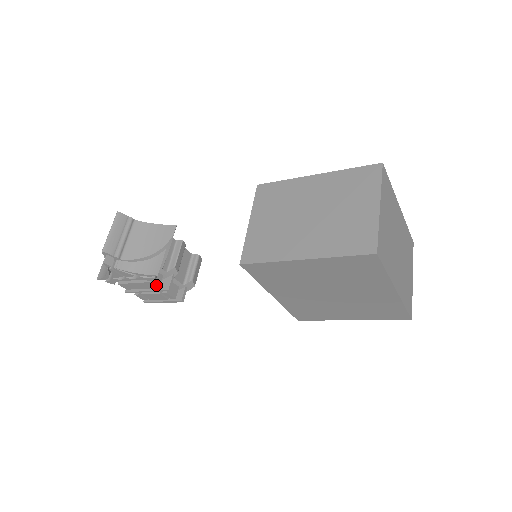
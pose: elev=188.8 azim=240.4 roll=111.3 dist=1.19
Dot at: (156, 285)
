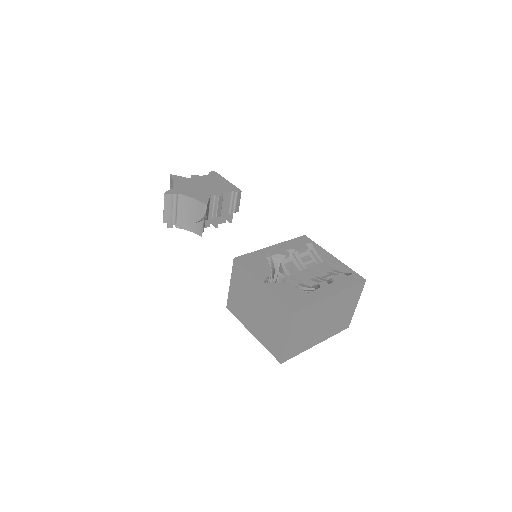
Dot at: occluded
